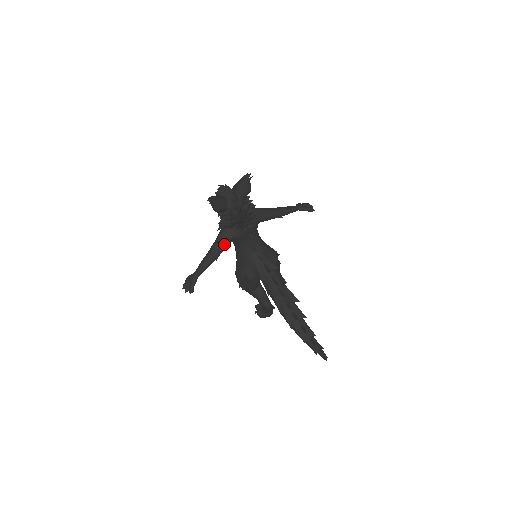
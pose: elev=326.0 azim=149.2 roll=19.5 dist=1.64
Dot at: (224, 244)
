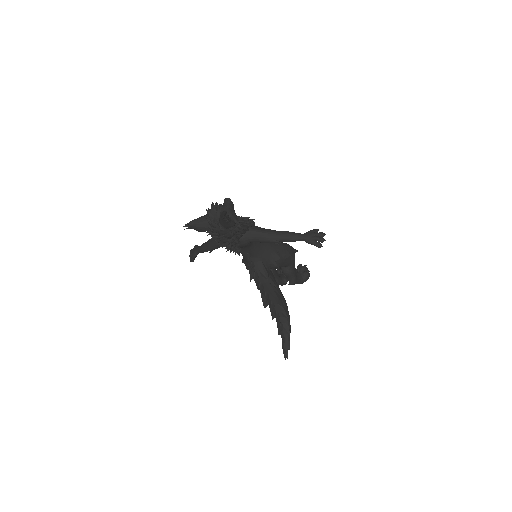
Dot at: (216, 246)
